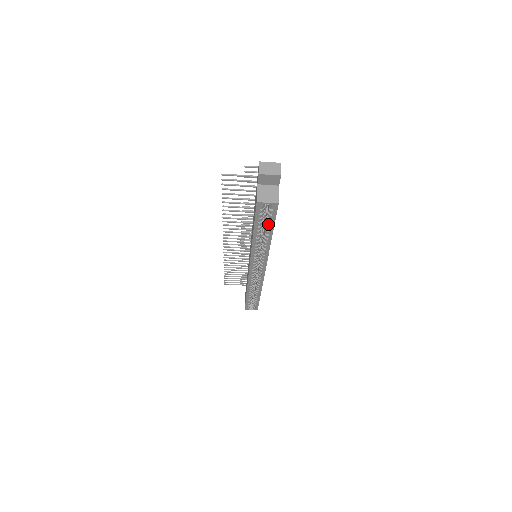
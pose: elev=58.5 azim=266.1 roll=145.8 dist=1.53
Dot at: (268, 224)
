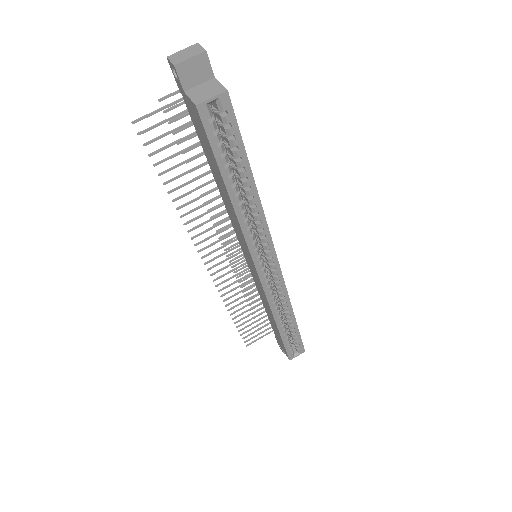
Dot at: (236, 152)
